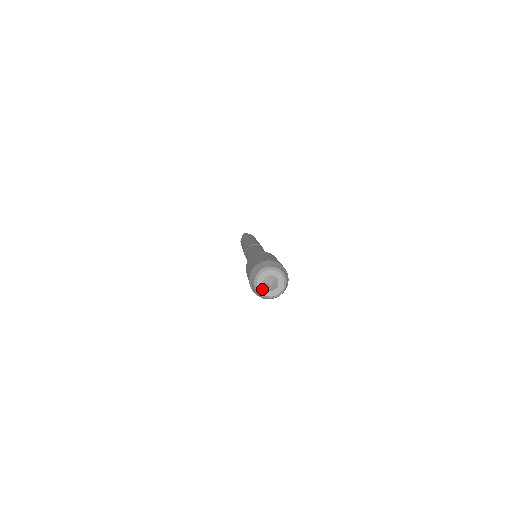
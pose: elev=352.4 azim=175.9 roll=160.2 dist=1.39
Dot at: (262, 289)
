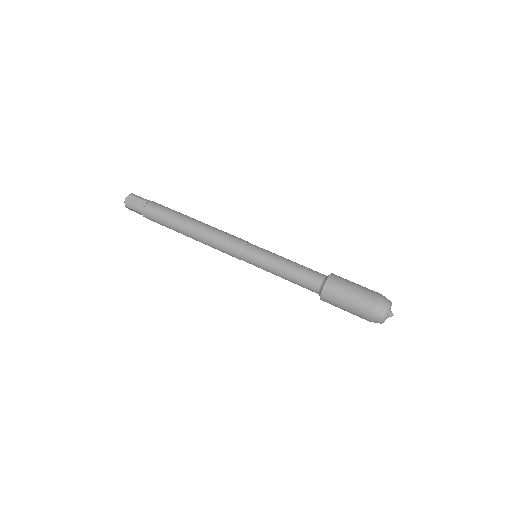
Dot at: occluded
